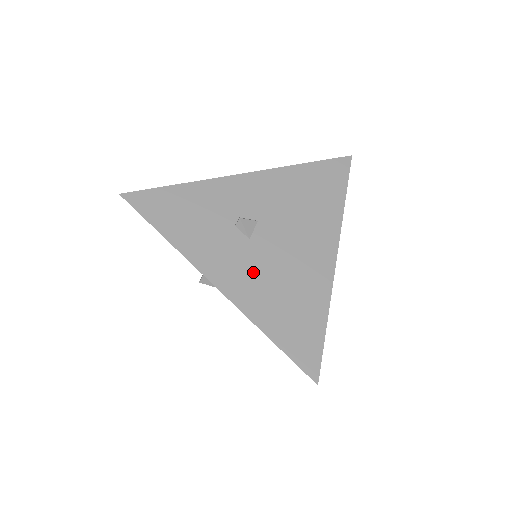
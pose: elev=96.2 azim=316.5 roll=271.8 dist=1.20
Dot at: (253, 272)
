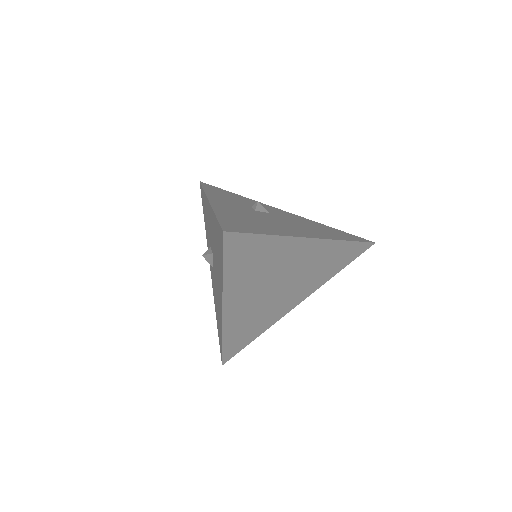
Dot at: (241, 211)
